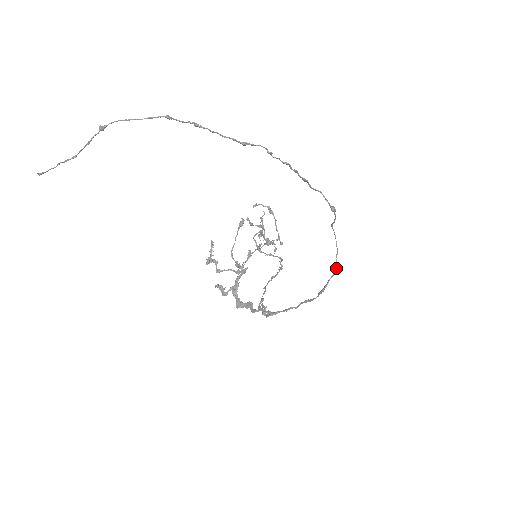
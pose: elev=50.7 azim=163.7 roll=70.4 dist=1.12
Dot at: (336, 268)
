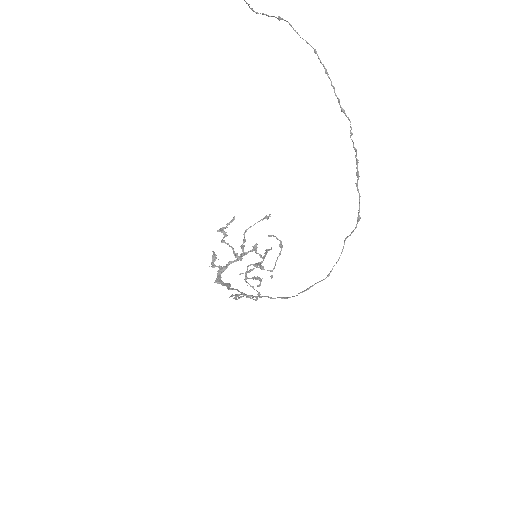
Dot at: (329, 275)
